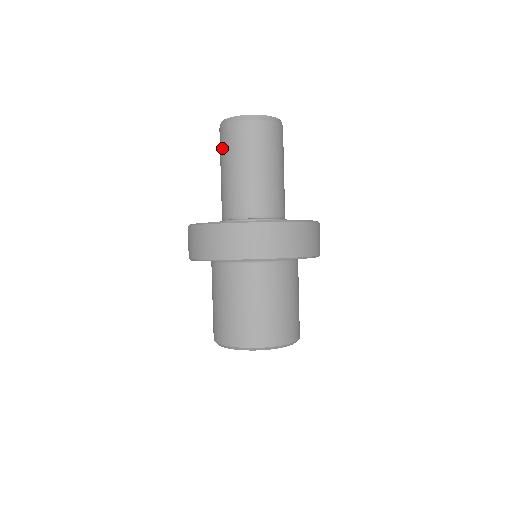
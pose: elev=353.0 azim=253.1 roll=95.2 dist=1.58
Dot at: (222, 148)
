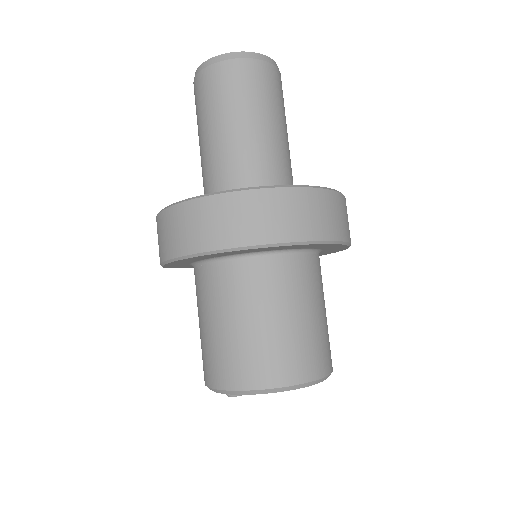
Dot at: (212, 96)
